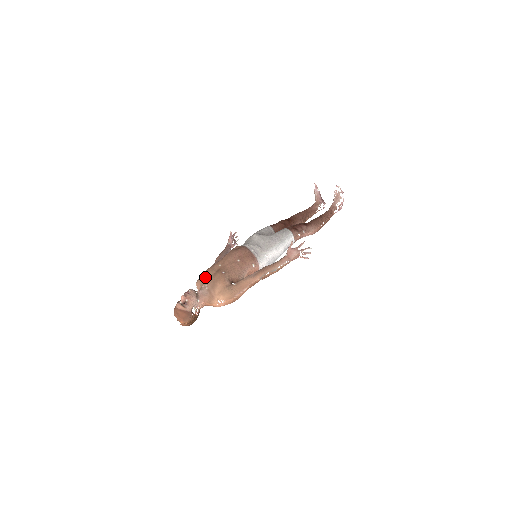
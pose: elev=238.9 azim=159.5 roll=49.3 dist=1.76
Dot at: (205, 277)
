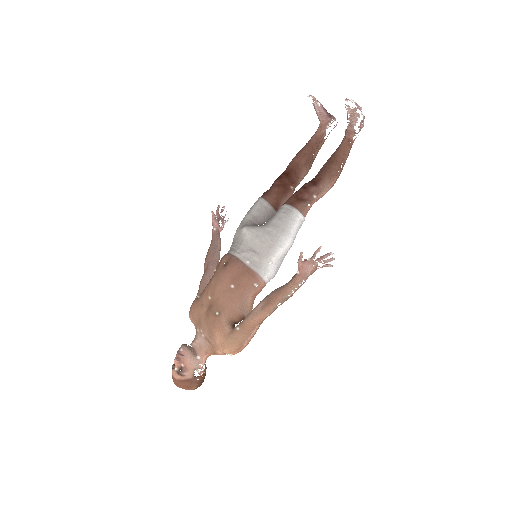
Dot at: (196, 316)
